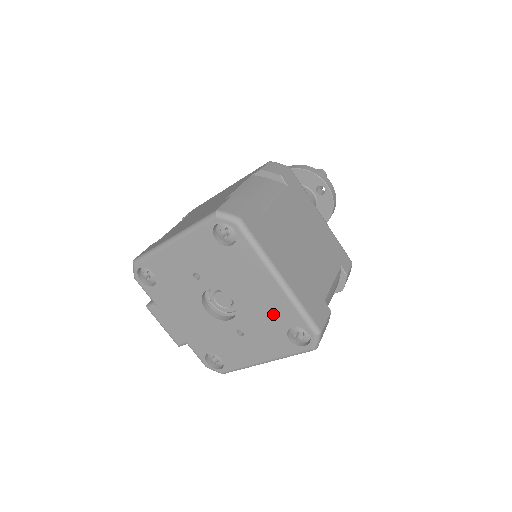
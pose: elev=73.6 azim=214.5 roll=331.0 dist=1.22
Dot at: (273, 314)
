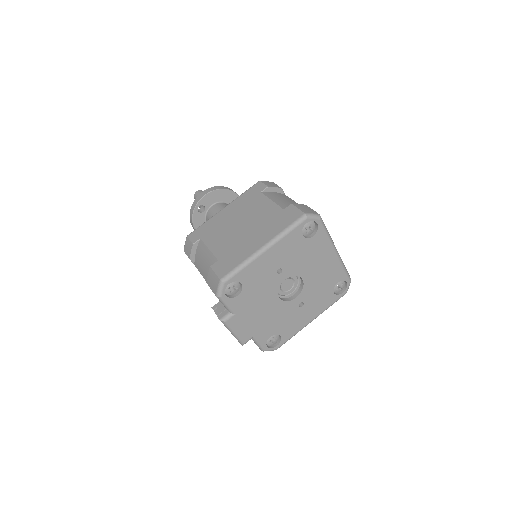
Dot at: (328, 278)
